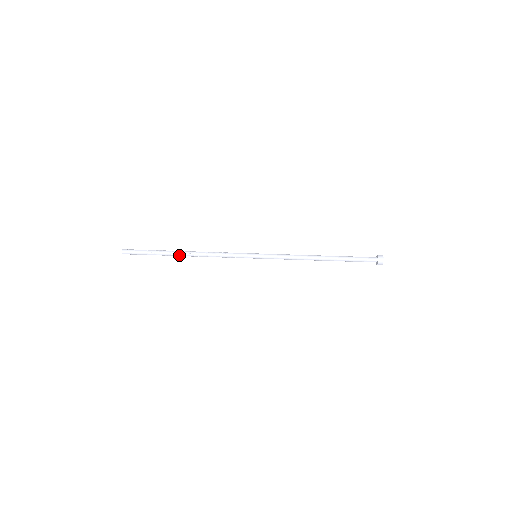
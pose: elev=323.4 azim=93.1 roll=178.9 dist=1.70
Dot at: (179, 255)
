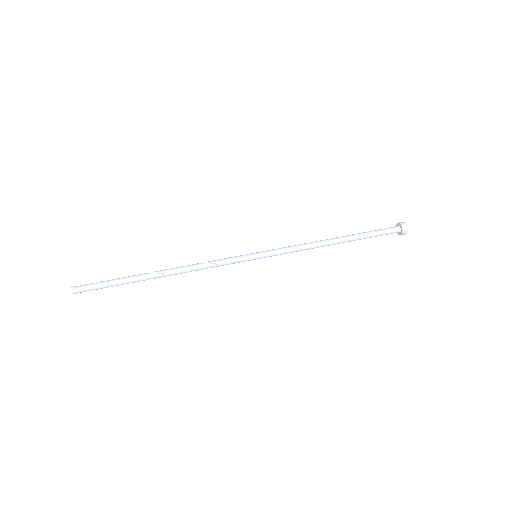
Dot at: (155, 278)
